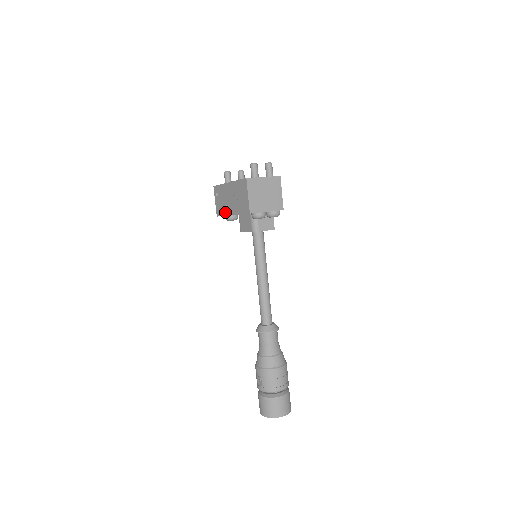
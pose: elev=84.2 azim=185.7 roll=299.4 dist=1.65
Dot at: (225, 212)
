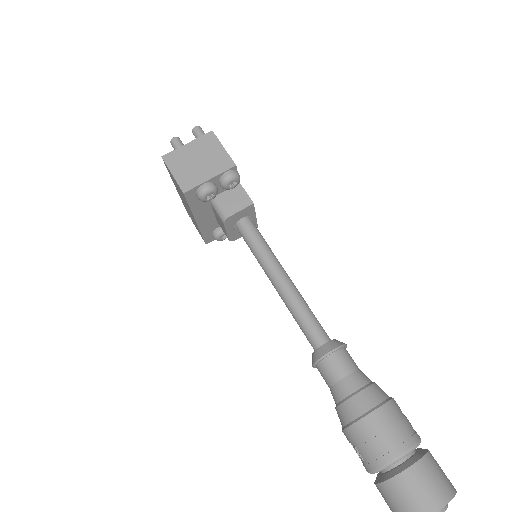
Dot at: occluded
